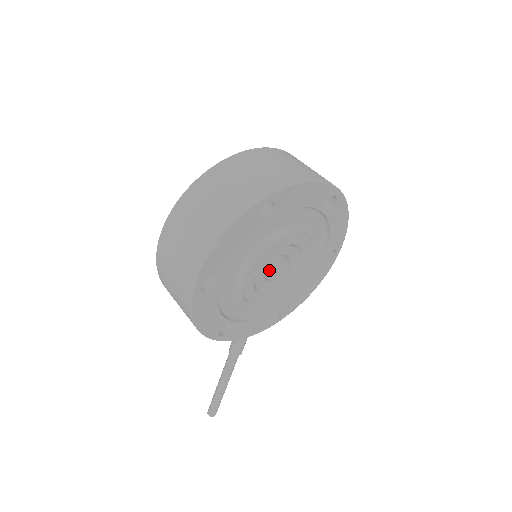
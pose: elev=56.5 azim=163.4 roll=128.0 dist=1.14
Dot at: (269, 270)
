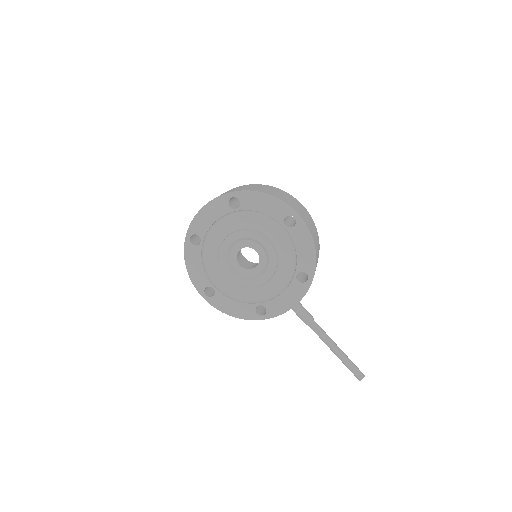
Dot at: occluded
